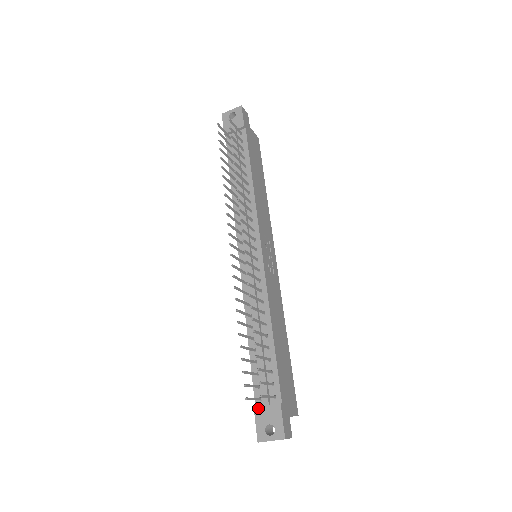
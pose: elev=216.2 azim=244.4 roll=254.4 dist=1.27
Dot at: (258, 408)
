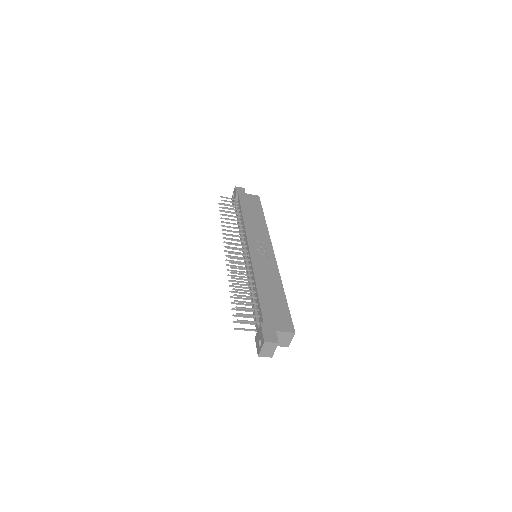
Dot at: (256, 336)
